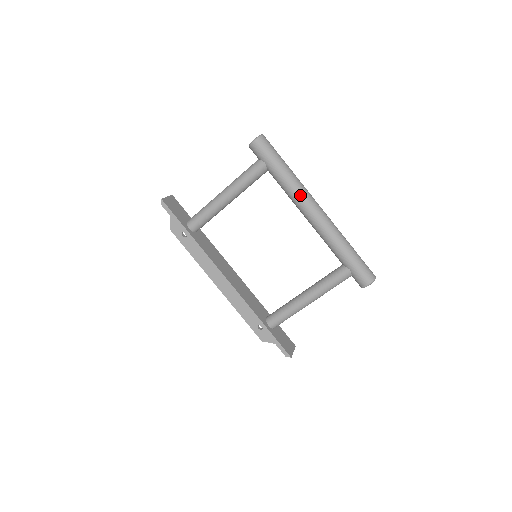
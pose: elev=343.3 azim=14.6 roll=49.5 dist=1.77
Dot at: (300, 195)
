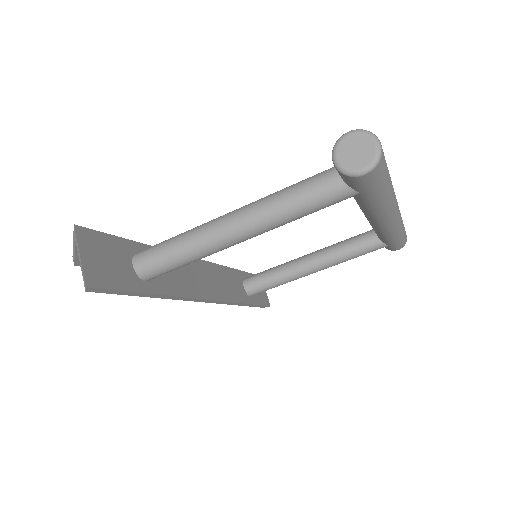
Dot at: (388, 214)
